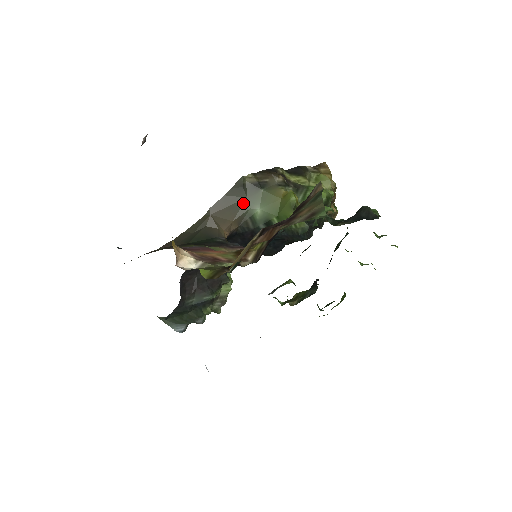
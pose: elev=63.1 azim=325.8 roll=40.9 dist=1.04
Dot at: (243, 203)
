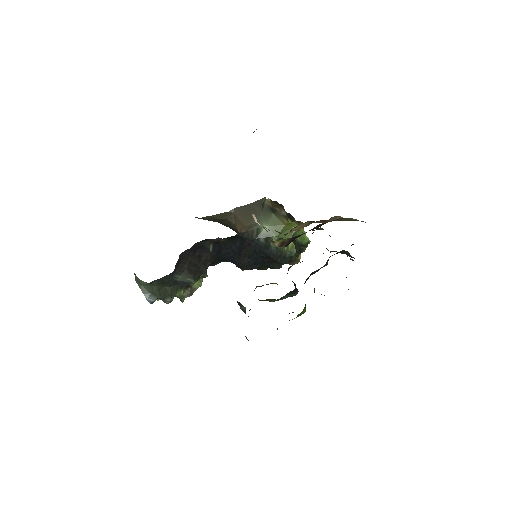
Dot at: (257, 216)
